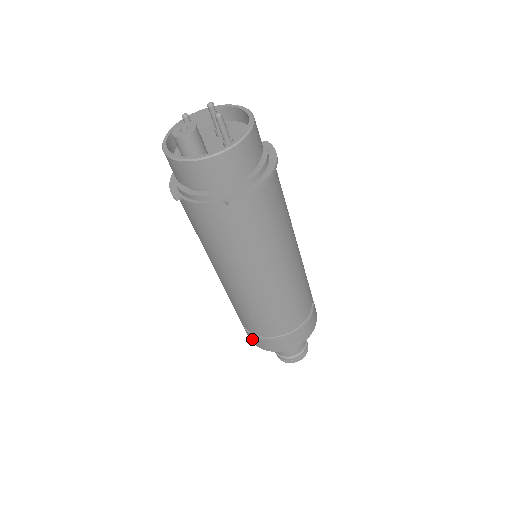
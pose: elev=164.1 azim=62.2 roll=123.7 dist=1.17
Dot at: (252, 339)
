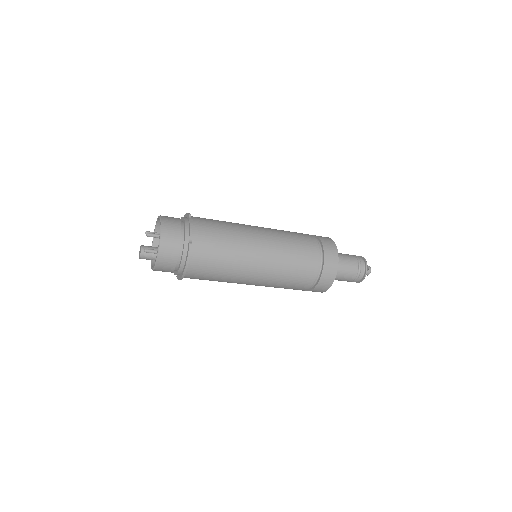
Dot at: occluded
